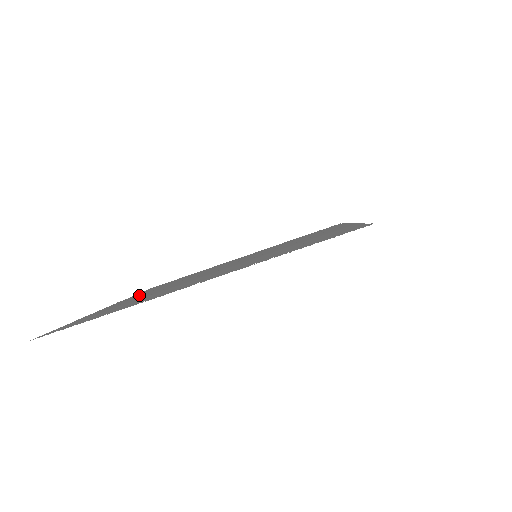
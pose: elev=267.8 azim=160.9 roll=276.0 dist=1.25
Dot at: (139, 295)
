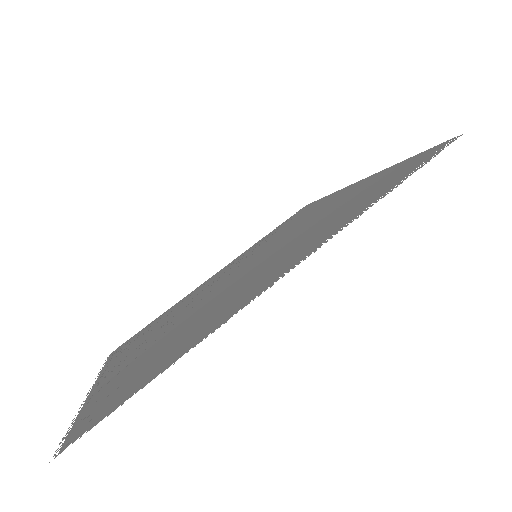
Dot at: (126, 355)
